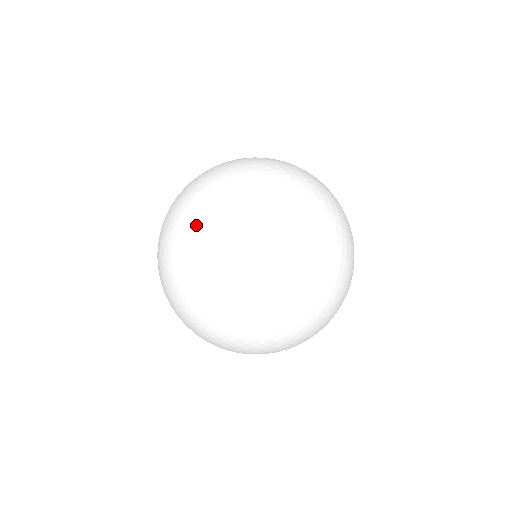
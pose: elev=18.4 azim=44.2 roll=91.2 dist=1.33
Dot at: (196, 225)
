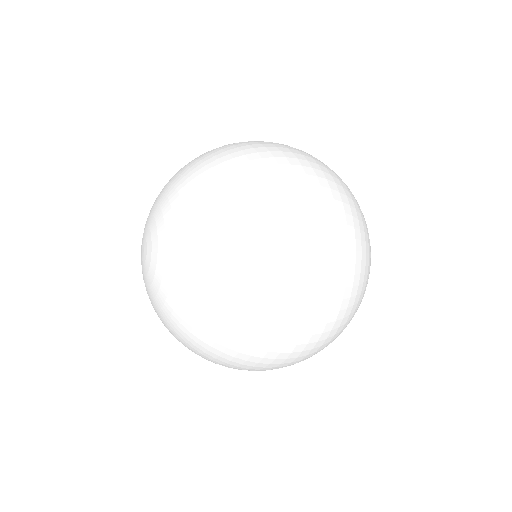
Dot at: (153, 237)
